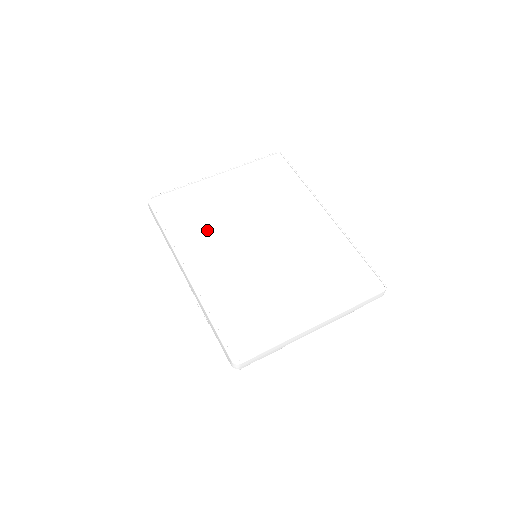
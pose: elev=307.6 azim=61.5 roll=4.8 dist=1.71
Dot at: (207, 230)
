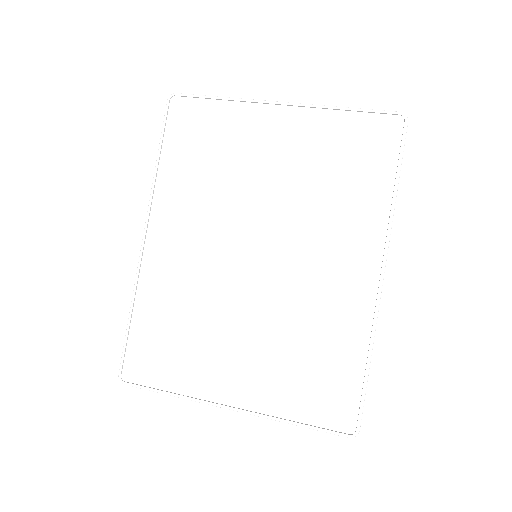
Dot at: (205, 192)
